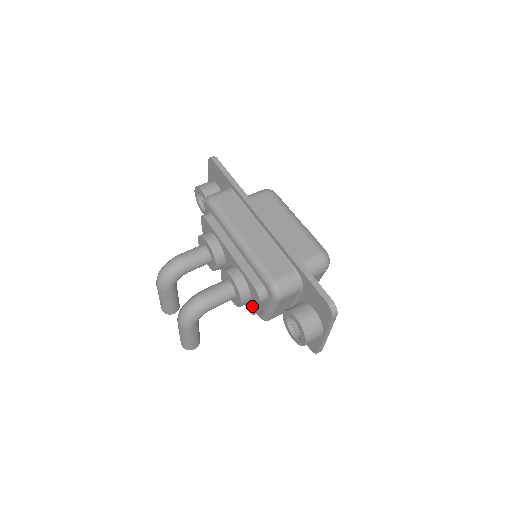
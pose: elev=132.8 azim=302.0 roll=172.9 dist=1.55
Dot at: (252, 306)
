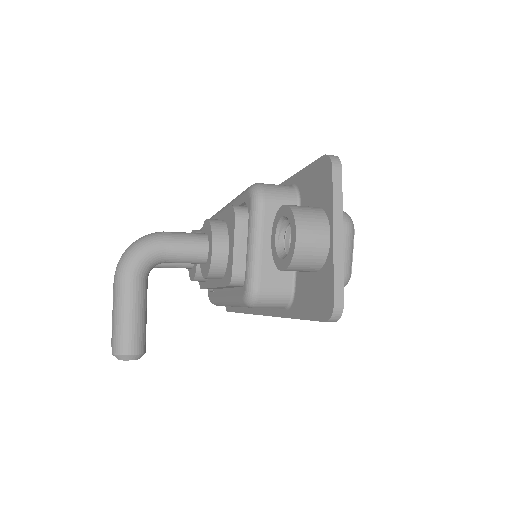
Dot at: (230, 258)
